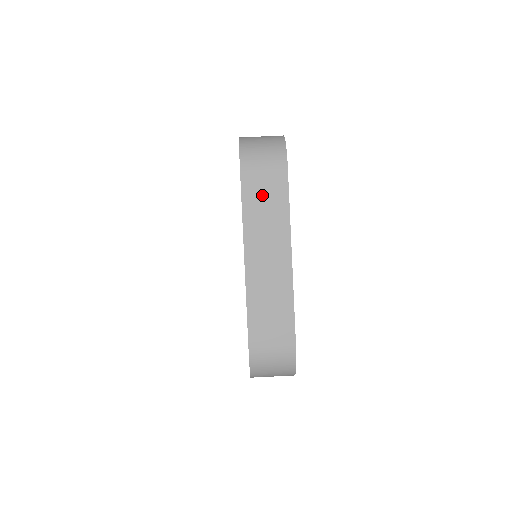
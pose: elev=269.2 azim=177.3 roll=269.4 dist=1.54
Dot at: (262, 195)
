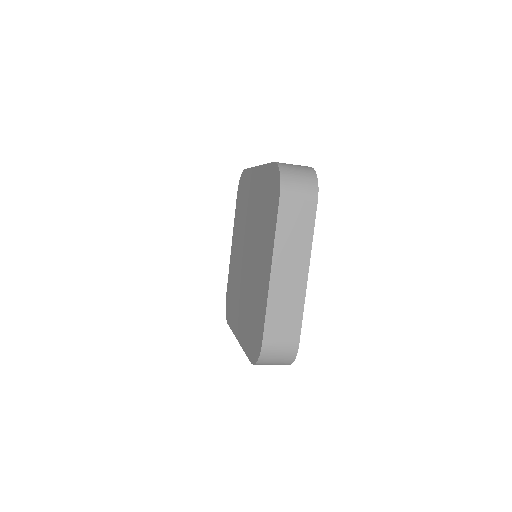
Dot at: (294, 220)
